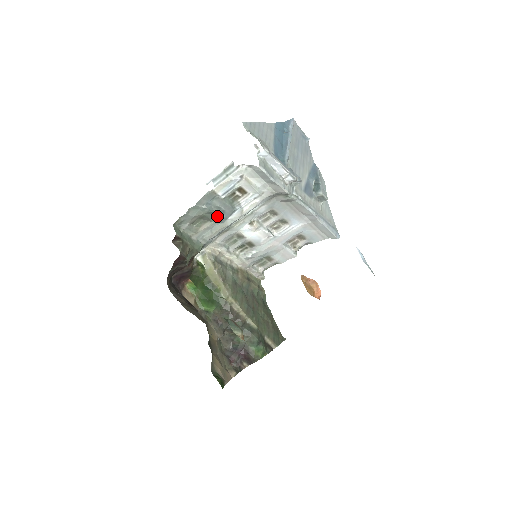
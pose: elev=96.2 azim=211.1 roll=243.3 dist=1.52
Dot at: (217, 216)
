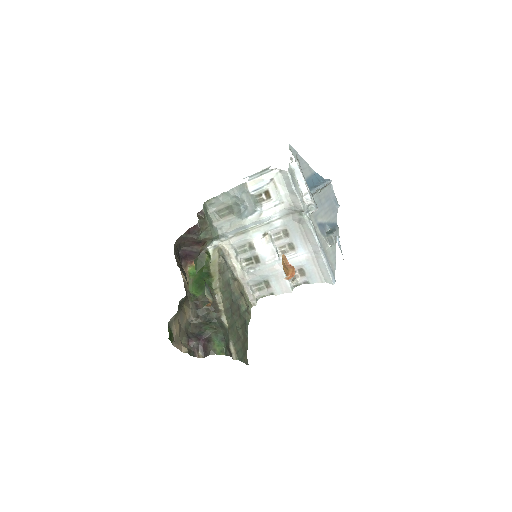
Dot at: (240, 210)
